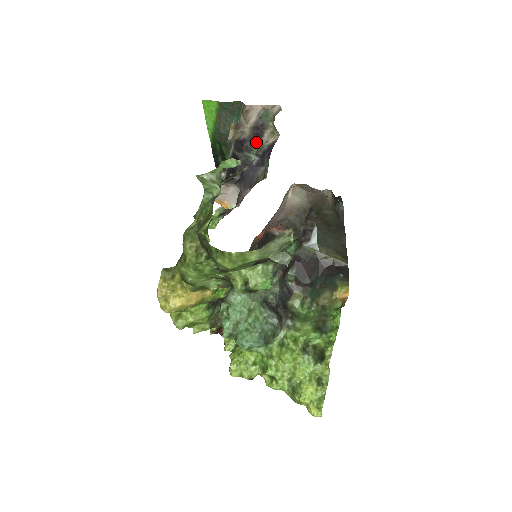
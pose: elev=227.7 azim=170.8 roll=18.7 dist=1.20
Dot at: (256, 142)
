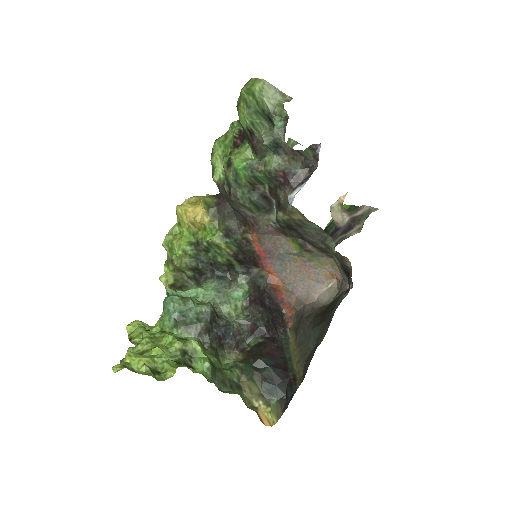
Dot at: (345, 233)
